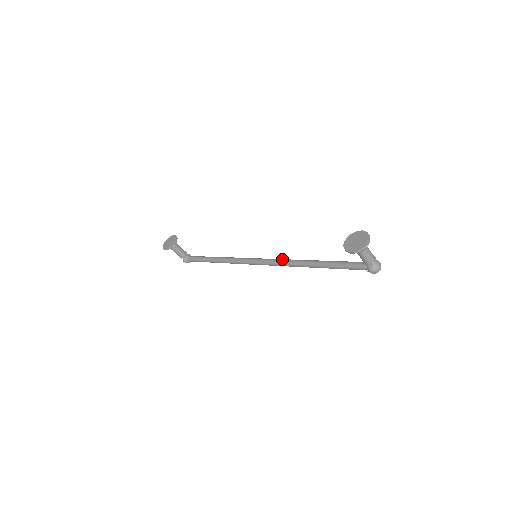
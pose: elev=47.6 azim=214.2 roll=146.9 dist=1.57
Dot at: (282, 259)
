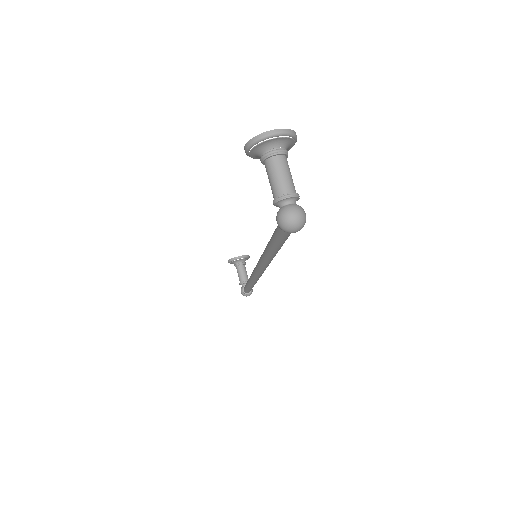
Dot at: occluded
